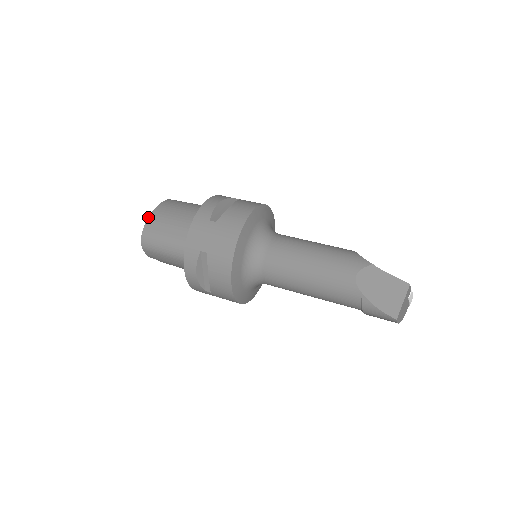
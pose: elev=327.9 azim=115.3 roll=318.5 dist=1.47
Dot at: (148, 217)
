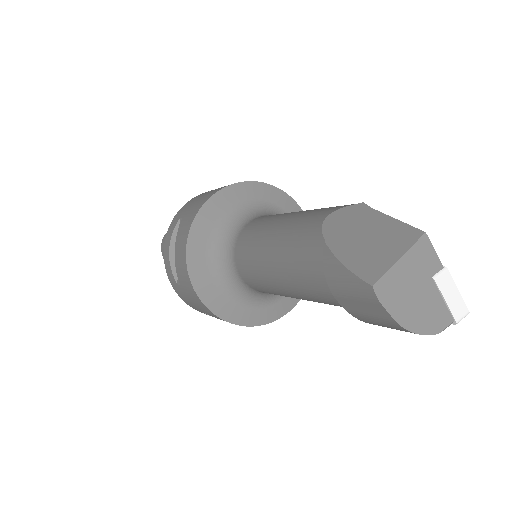
Dot at: occluded
